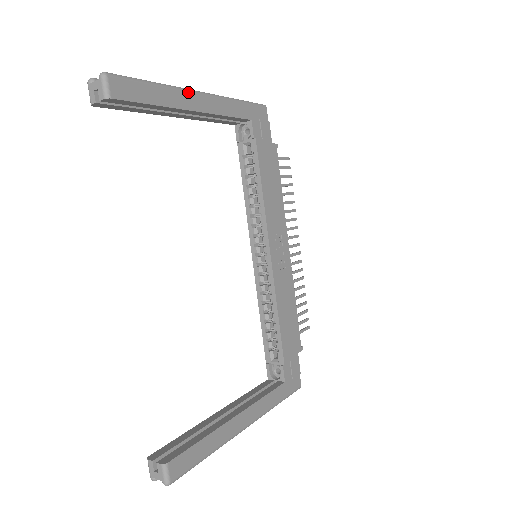
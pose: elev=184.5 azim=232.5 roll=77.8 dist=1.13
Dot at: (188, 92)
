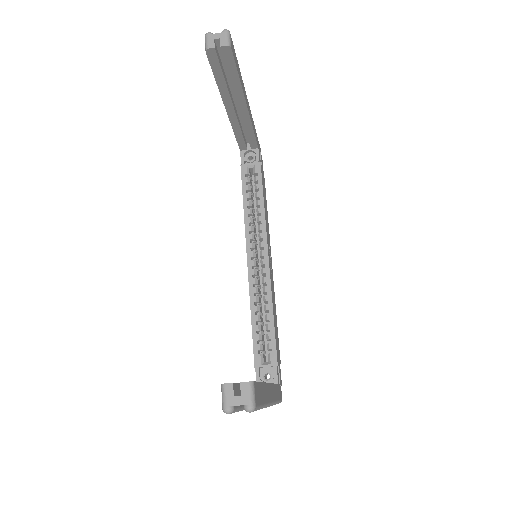
Dot at: (245, 92)
